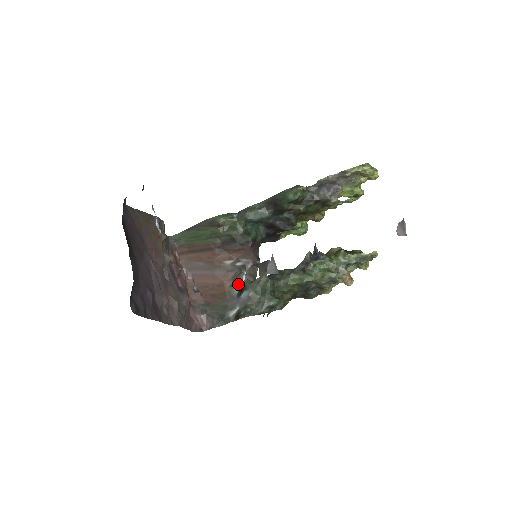
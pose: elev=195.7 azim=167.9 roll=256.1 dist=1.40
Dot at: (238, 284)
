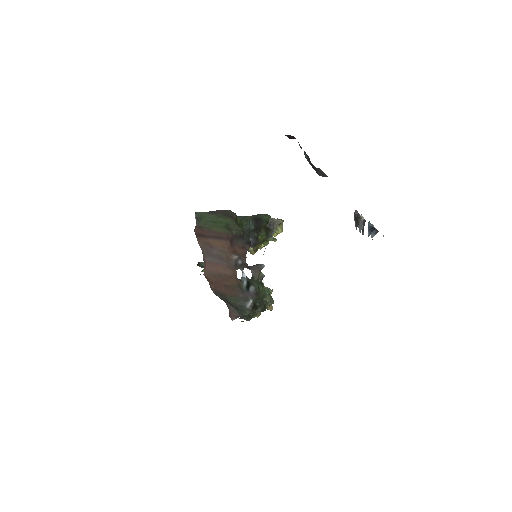
Dot at: (243, 279)
